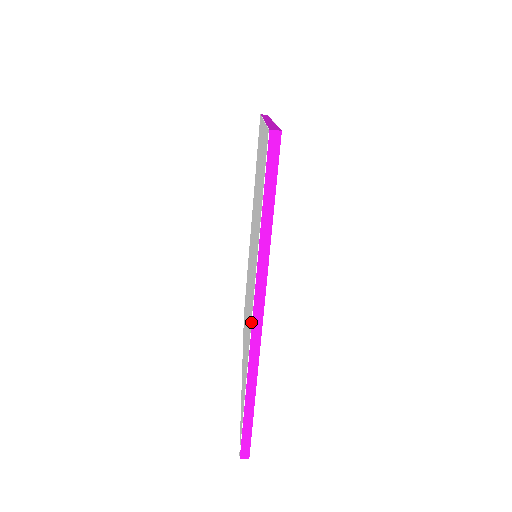
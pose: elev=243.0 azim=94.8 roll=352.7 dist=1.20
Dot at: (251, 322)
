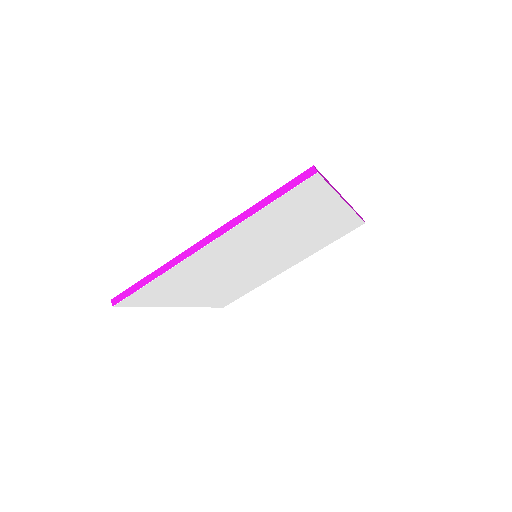
Dot at: occluded
